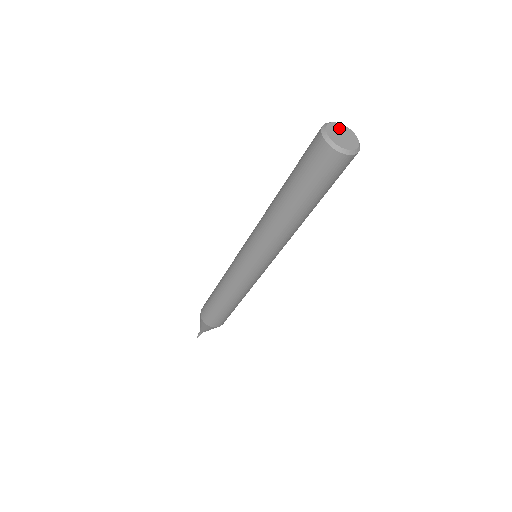
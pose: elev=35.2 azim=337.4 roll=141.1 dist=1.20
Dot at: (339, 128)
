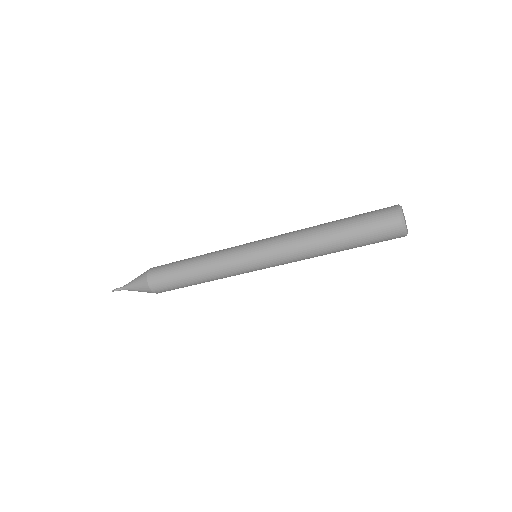
Dot at: occluded
